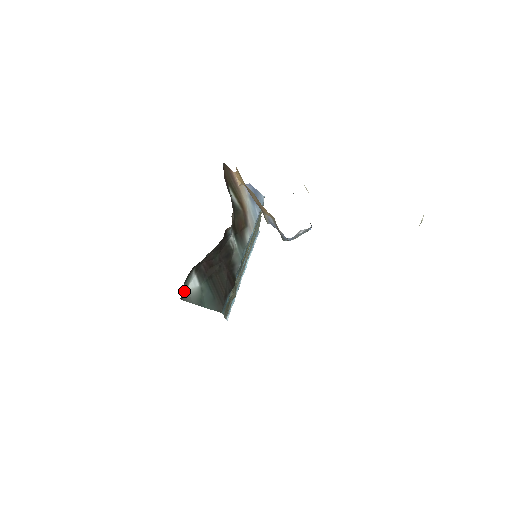
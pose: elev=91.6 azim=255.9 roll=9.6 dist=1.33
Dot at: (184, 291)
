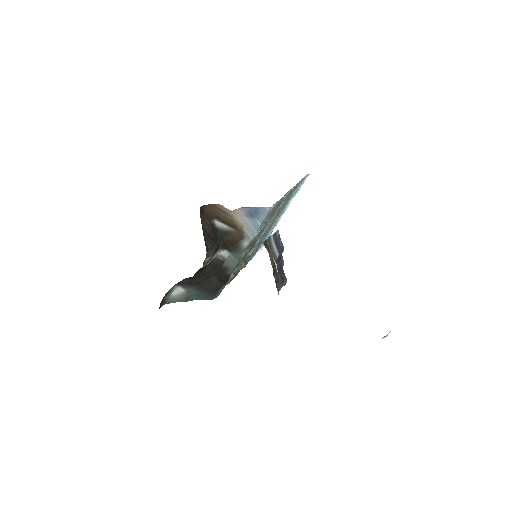
Dot at: (167, 298)
